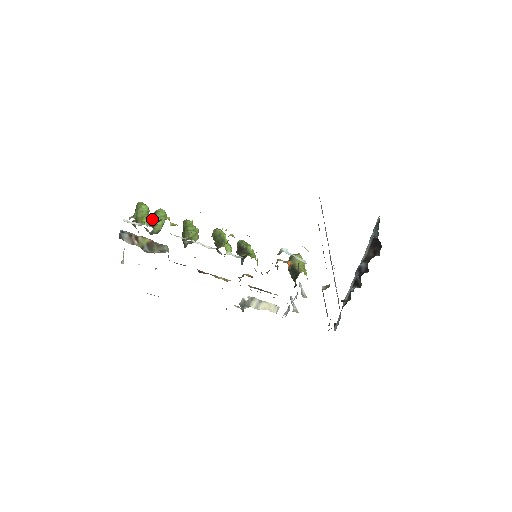
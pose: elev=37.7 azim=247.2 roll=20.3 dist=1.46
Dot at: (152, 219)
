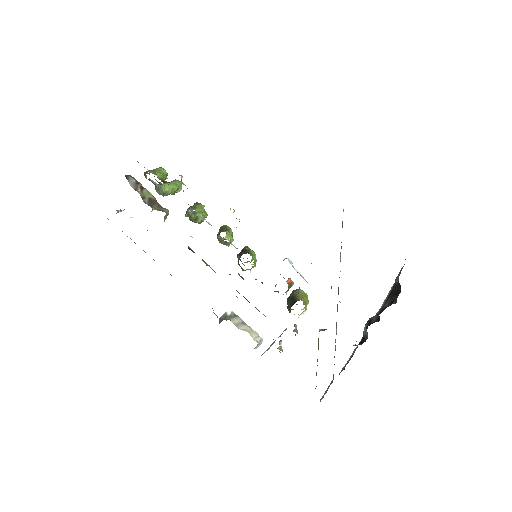
Dot at: occluded
